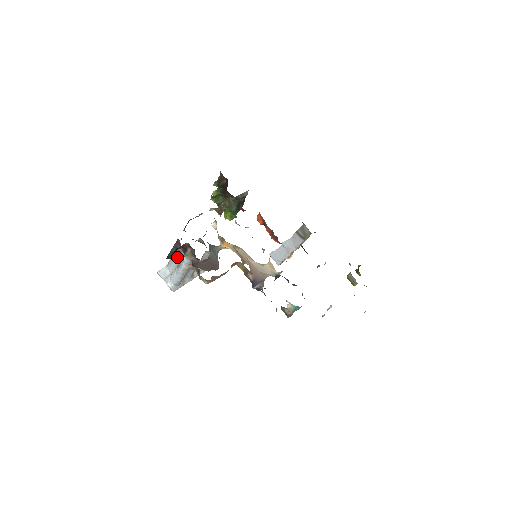
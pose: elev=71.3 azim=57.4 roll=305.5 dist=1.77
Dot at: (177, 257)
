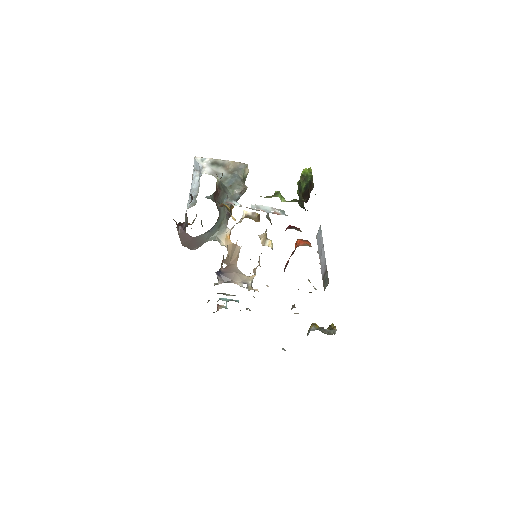
Dot at: occluded
